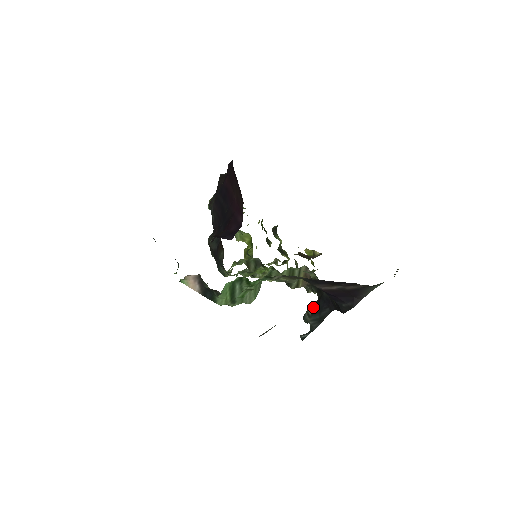
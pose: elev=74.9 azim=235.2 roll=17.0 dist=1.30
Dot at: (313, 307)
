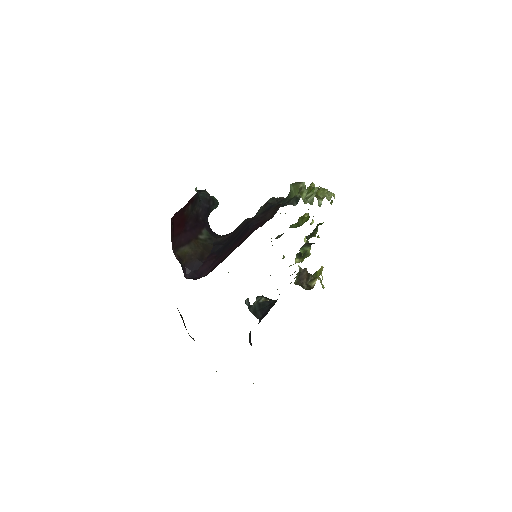
Dot at: (266, 301)
